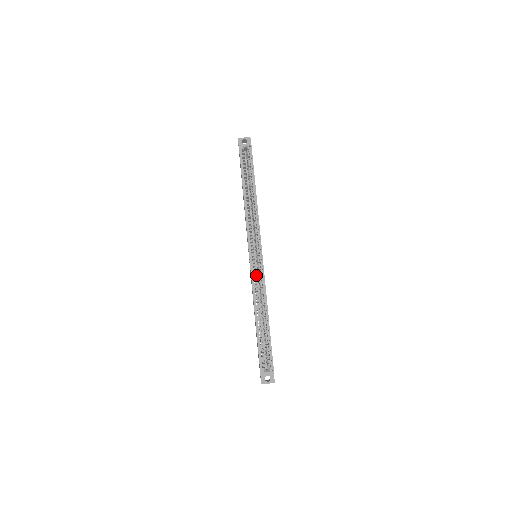
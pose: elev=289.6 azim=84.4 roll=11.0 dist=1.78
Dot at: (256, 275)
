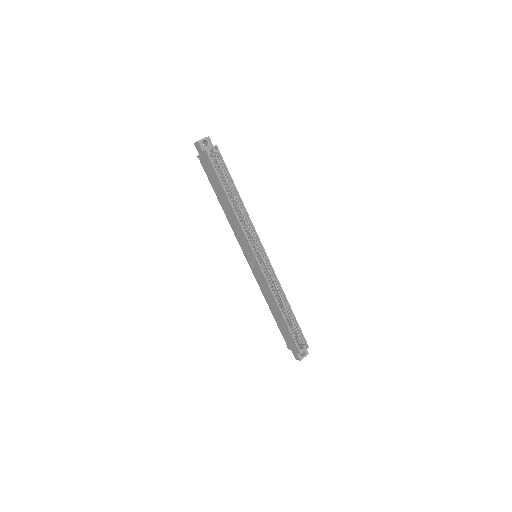
Dot at: occluded
